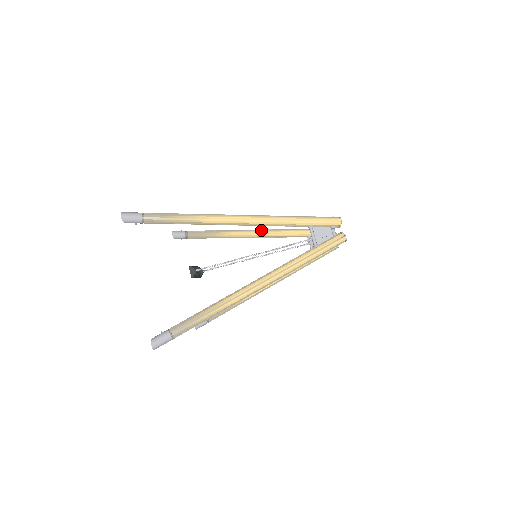
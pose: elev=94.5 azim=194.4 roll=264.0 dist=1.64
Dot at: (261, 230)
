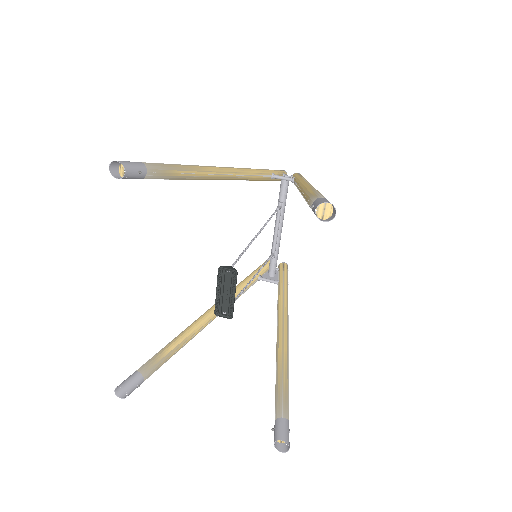
Dot at: occluded
